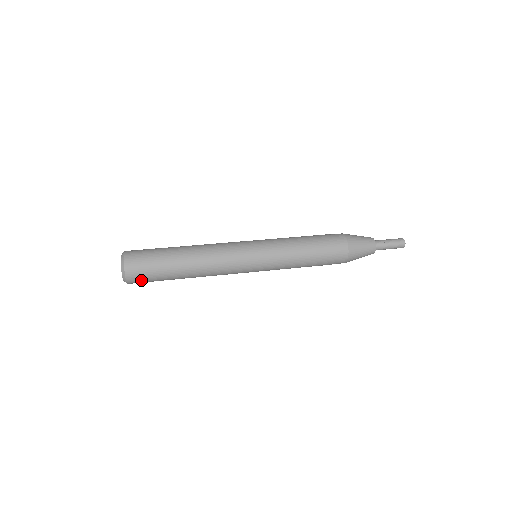
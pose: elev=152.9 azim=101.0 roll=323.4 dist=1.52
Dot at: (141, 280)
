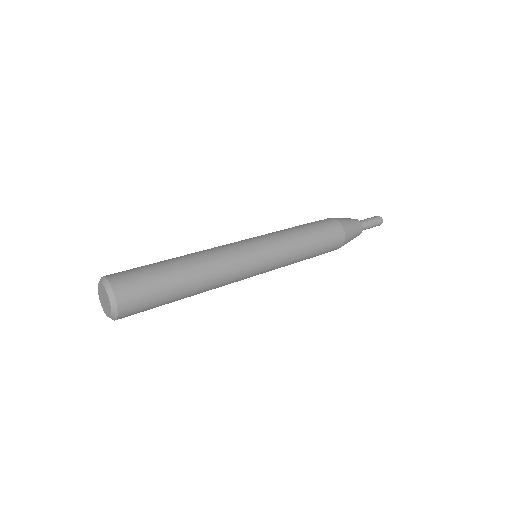
Dot at: (136, 312)
